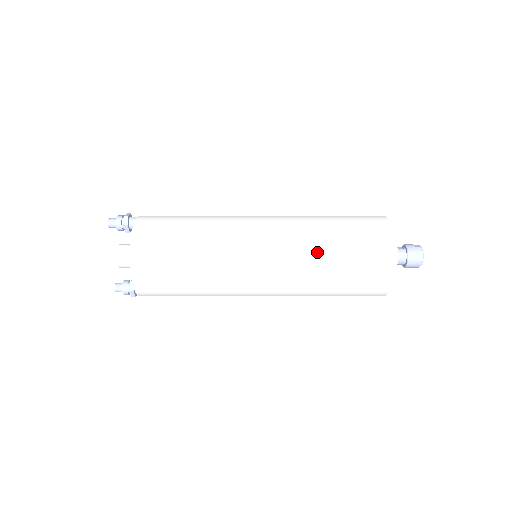
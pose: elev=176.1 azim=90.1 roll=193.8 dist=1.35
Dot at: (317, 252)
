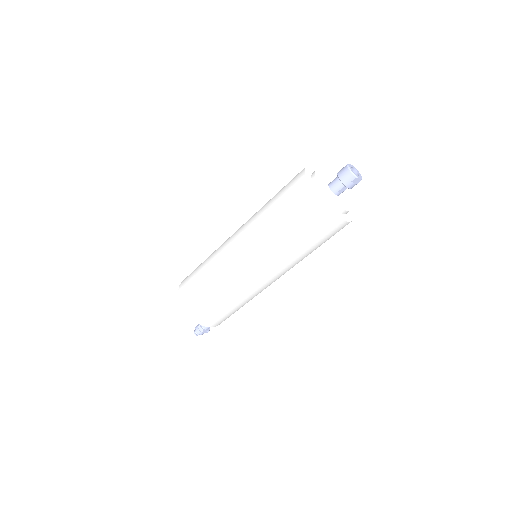
Dot at: (261, 213)
